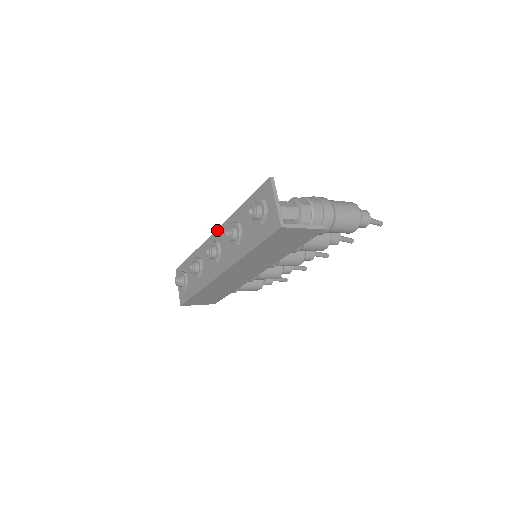
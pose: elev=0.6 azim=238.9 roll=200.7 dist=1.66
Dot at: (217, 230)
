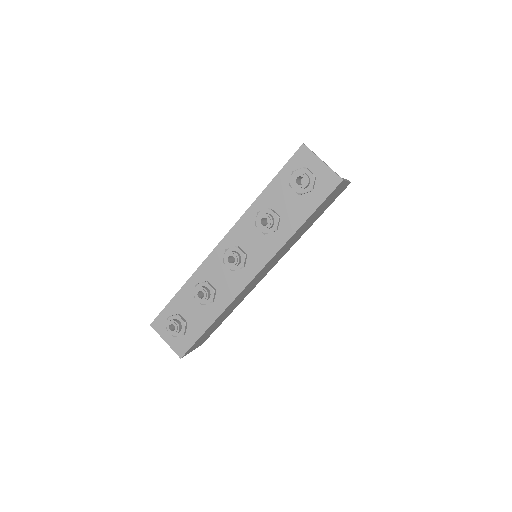
Dot at: (227, 236)
